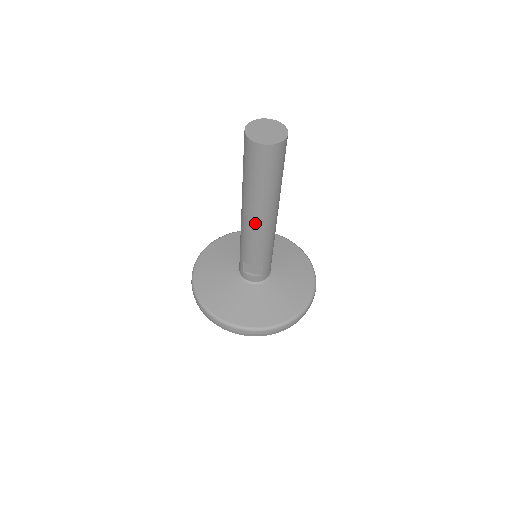
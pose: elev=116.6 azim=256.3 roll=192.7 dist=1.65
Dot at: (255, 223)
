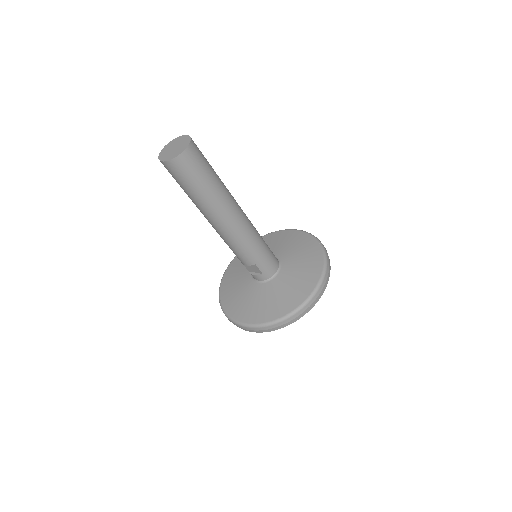
Dot at: (216, 227)
